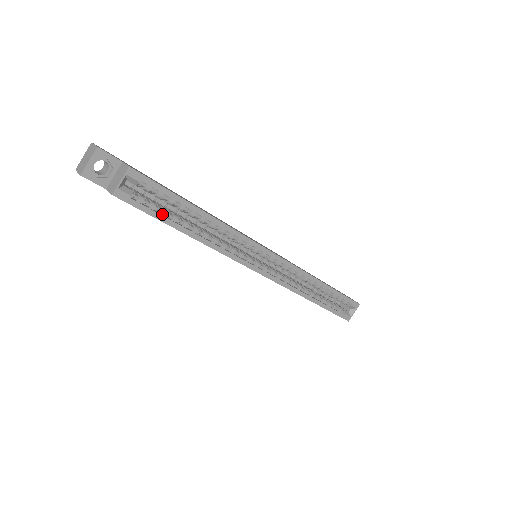
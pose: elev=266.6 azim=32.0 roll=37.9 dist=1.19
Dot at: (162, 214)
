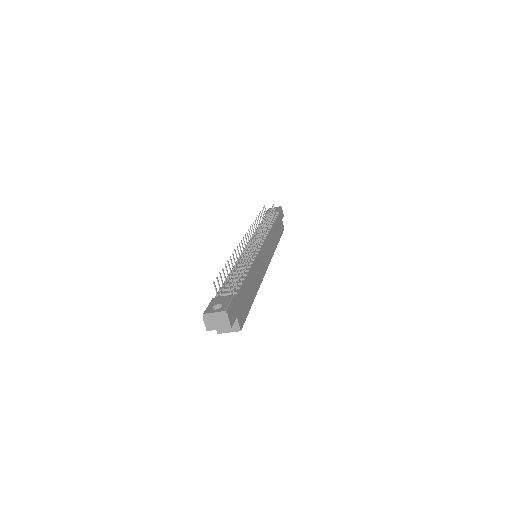
Dot at: occluded
